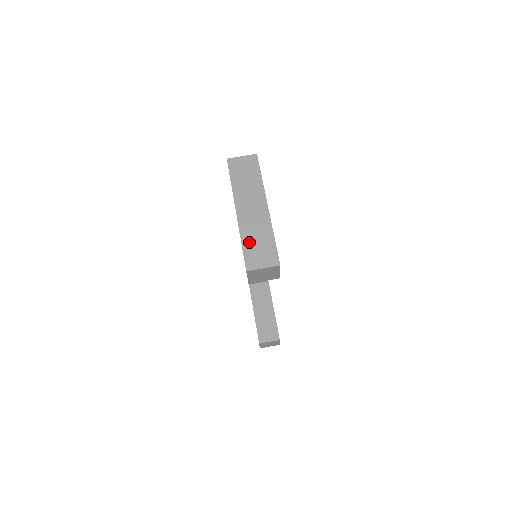
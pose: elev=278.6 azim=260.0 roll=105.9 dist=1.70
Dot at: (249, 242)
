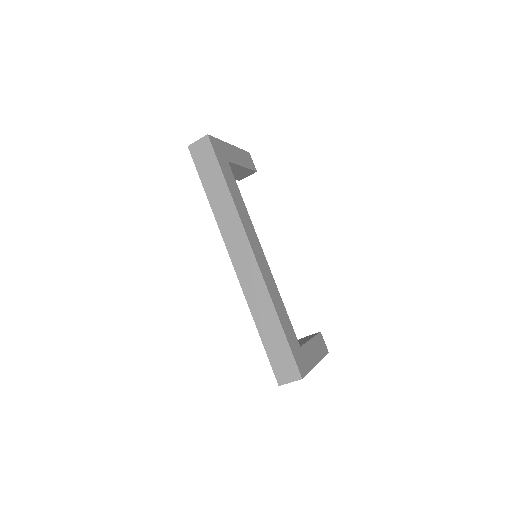
Dot at: occluded
